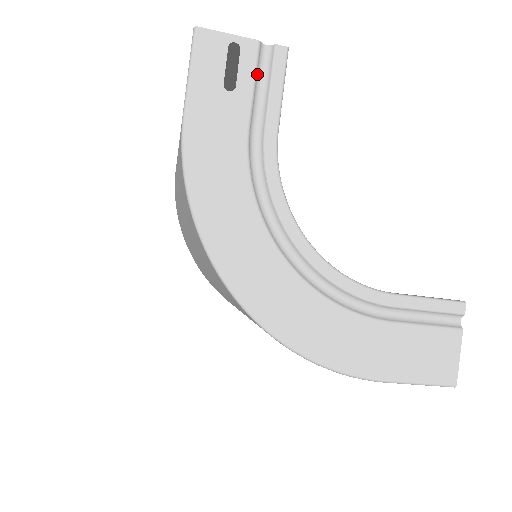
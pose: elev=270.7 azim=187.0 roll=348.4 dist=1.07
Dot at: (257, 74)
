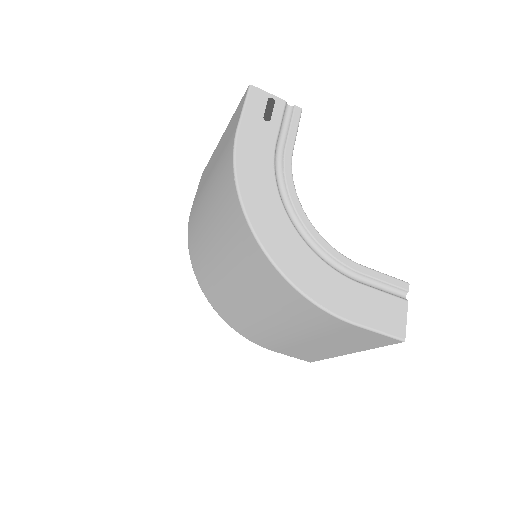
Dot at: (283, 118)
